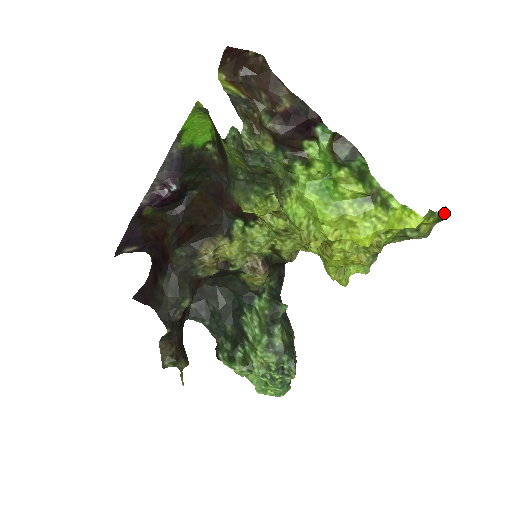
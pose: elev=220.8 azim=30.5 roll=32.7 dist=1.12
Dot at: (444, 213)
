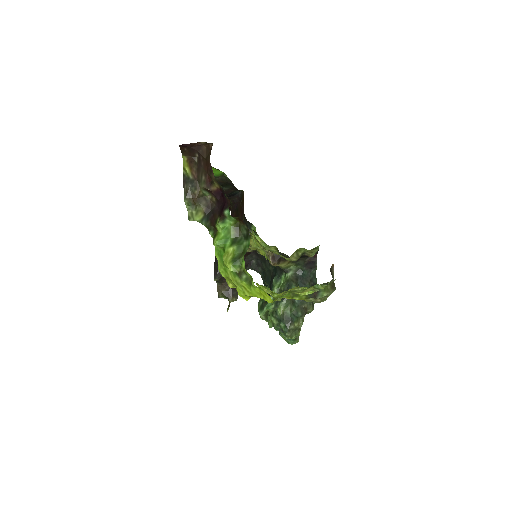
Dot at: (324, 293)
